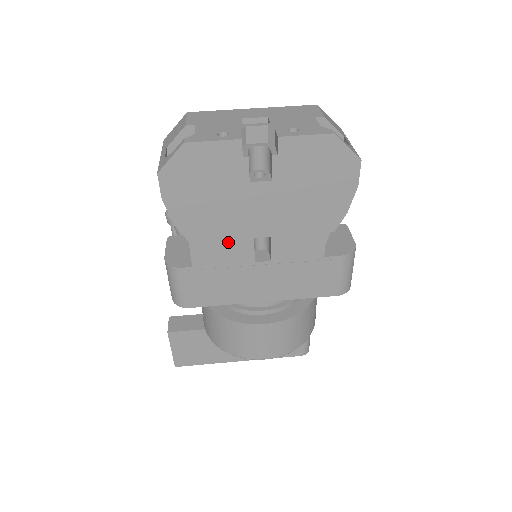
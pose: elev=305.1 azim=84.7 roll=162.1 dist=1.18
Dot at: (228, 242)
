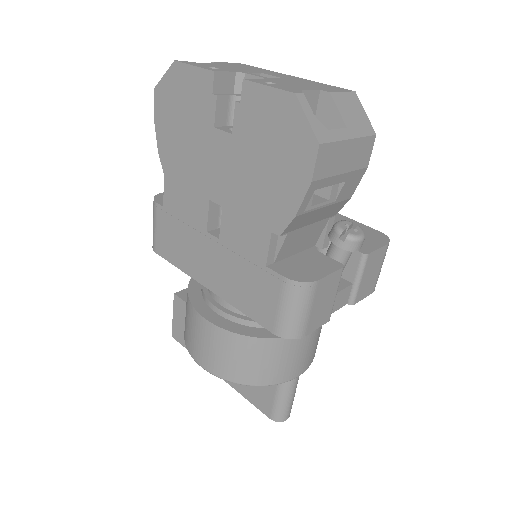
Dot at: (190, 193)
